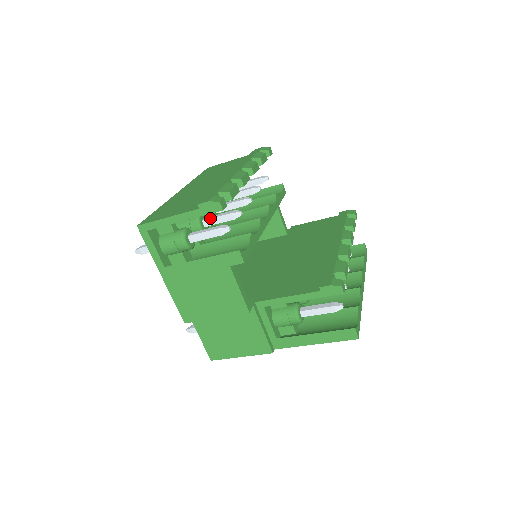
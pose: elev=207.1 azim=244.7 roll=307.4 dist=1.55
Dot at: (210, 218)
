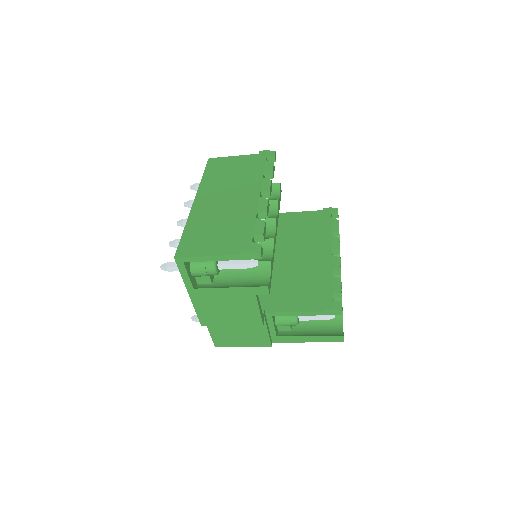
Dot at: occluded
